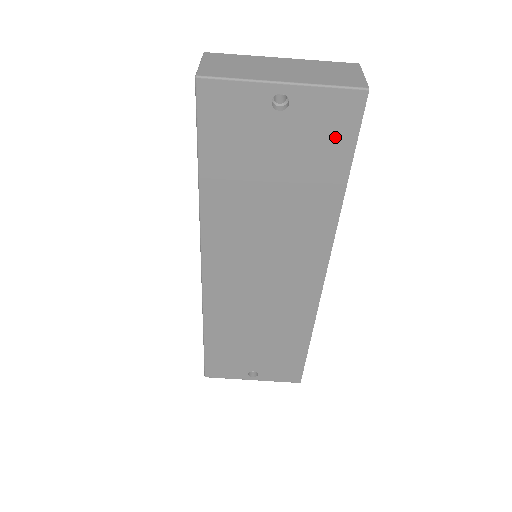
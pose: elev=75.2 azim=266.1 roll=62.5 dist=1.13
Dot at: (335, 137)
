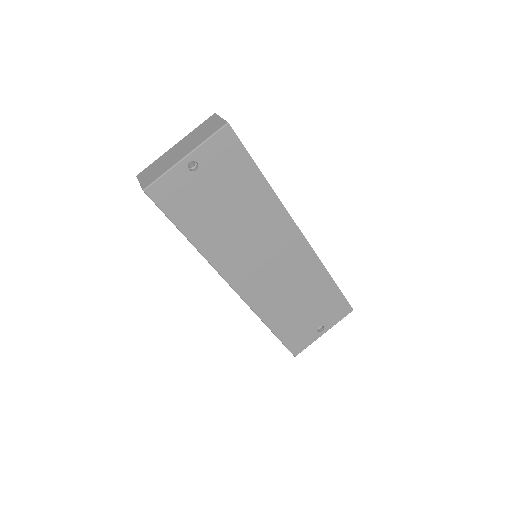
Dot at: (234, 158)
